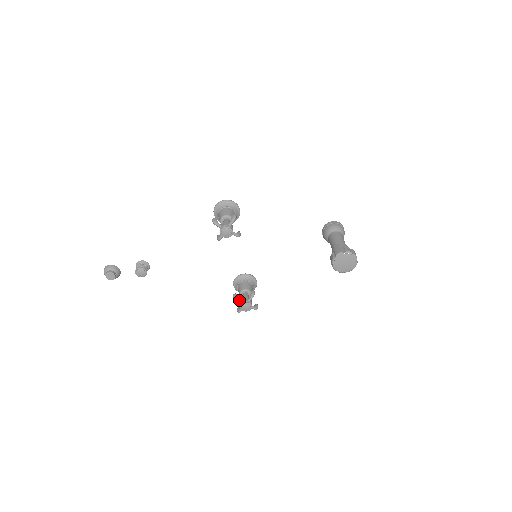
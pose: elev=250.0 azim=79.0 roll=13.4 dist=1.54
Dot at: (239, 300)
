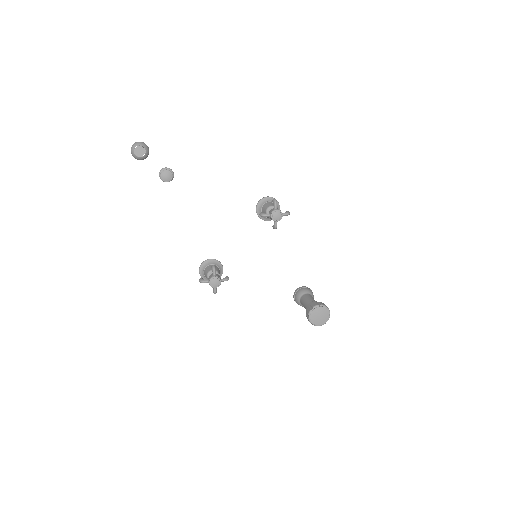
Dot at: (215, 272)
